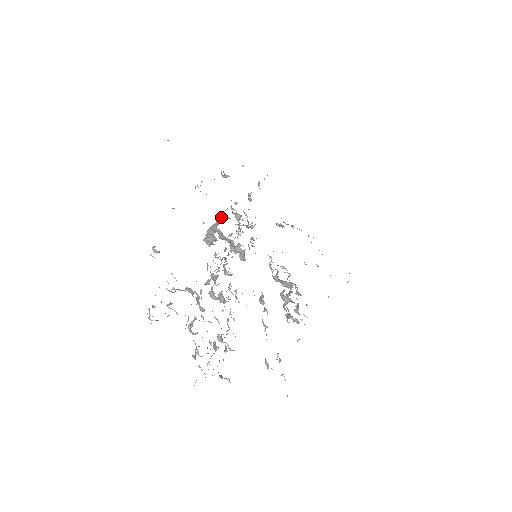
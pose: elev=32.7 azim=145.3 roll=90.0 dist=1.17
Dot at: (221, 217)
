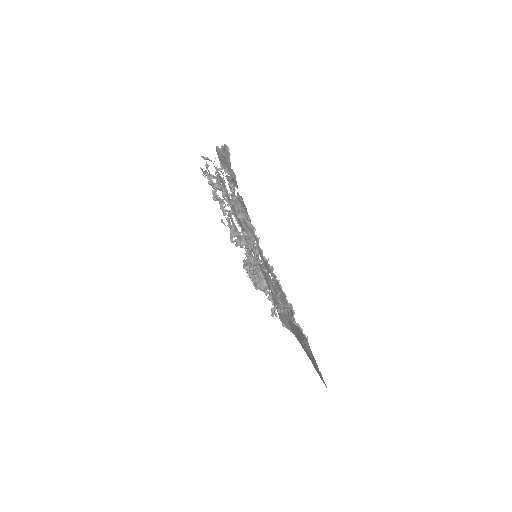
Dot at: occluded
